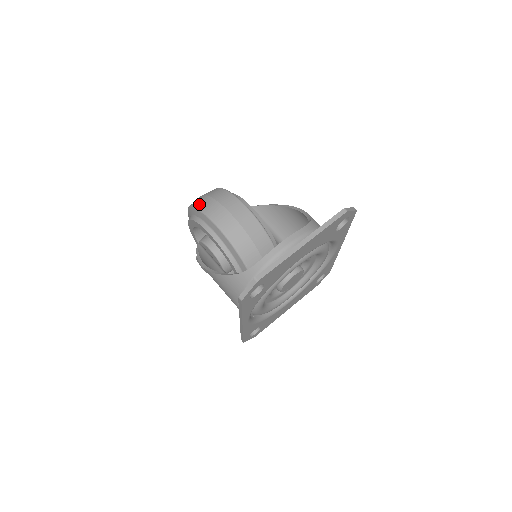
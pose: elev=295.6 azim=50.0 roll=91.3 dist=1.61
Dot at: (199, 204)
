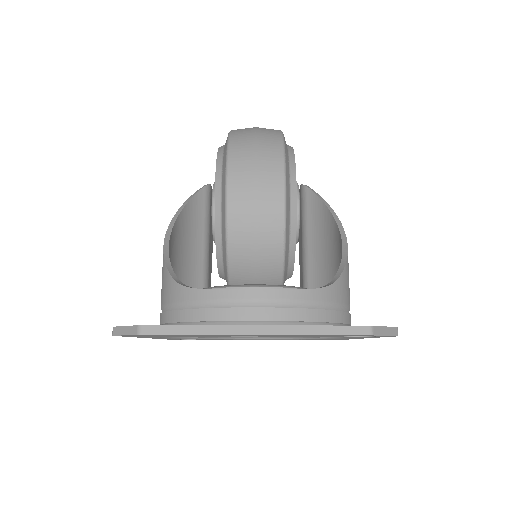
Dot at: (236, 137)
